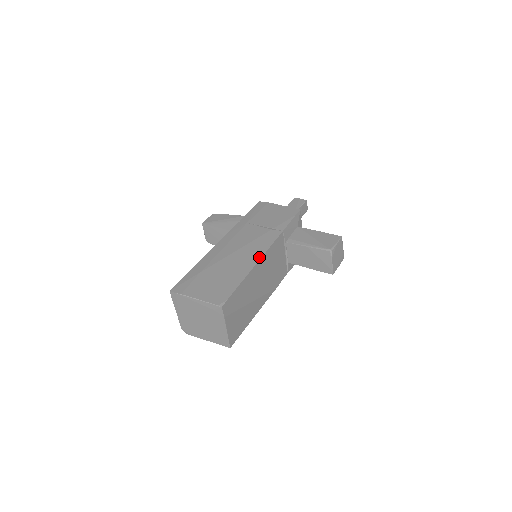
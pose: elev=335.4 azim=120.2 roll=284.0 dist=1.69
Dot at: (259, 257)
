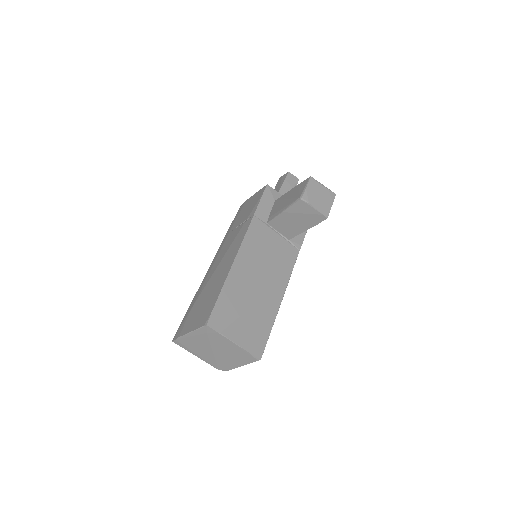
Dot at: (235, 255)
